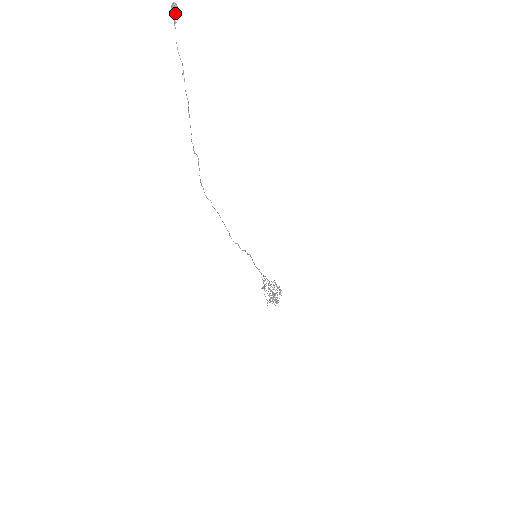
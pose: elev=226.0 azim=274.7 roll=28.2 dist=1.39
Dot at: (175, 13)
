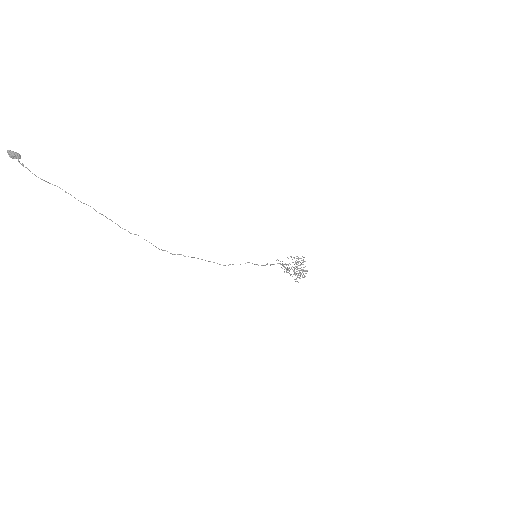
Dot at: (16, 158)
